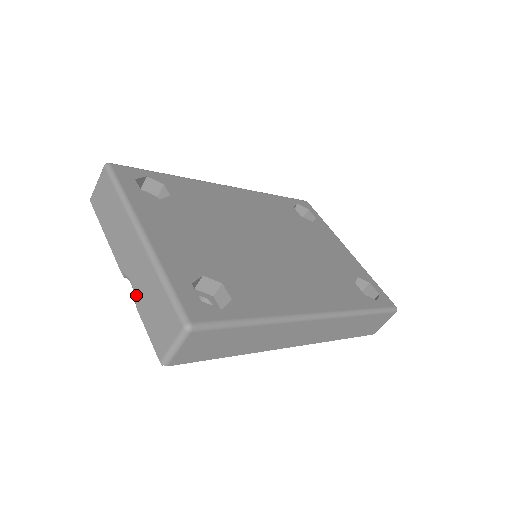
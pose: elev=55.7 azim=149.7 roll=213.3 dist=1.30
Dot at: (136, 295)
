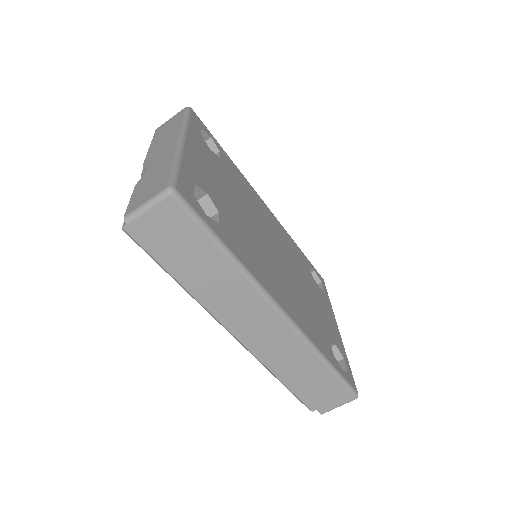
Dot at: (143, 176)
